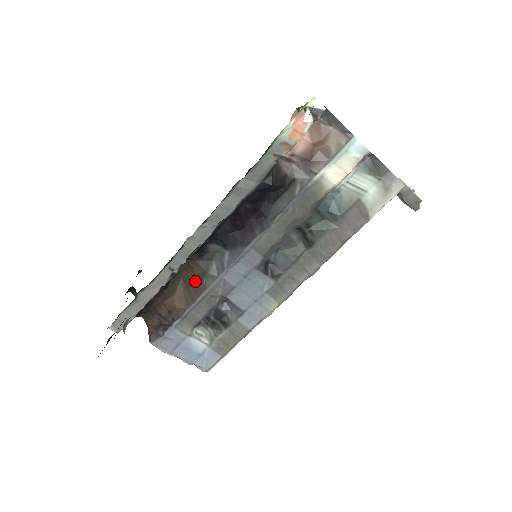
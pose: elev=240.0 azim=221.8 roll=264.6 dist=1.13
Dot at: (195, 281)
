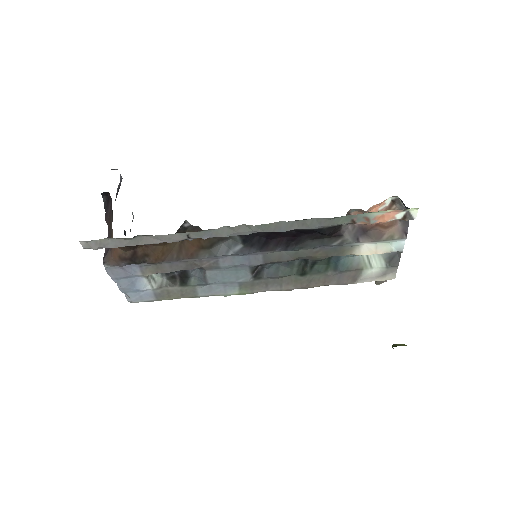
Dot at: (193, 247)
